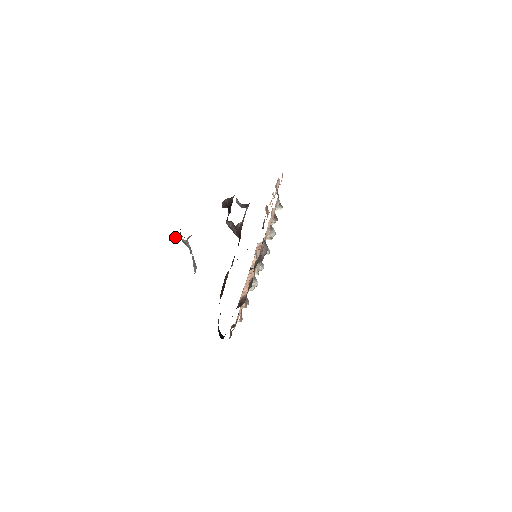
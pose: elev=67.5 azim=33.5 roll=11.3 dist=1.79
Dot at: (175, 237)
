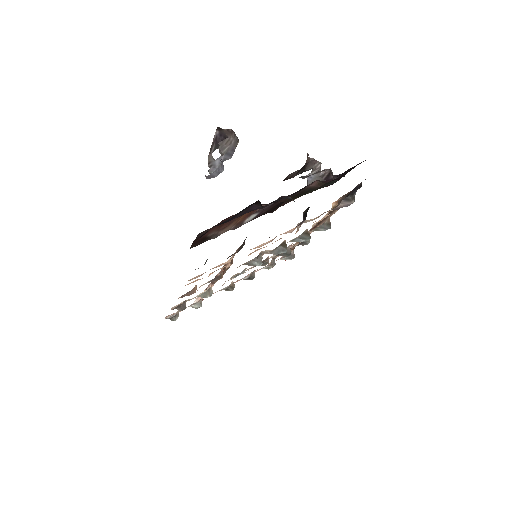
Dot at: (216, 139)
